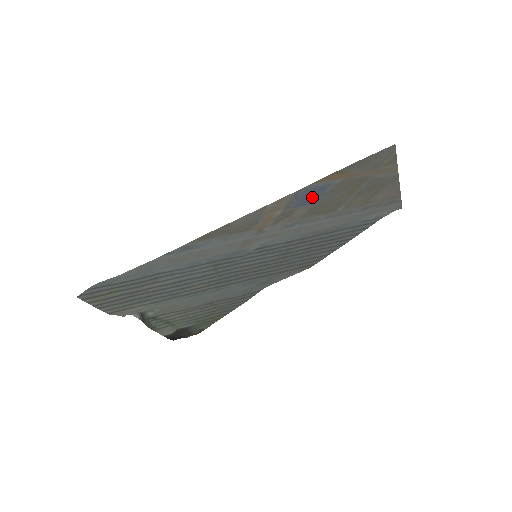
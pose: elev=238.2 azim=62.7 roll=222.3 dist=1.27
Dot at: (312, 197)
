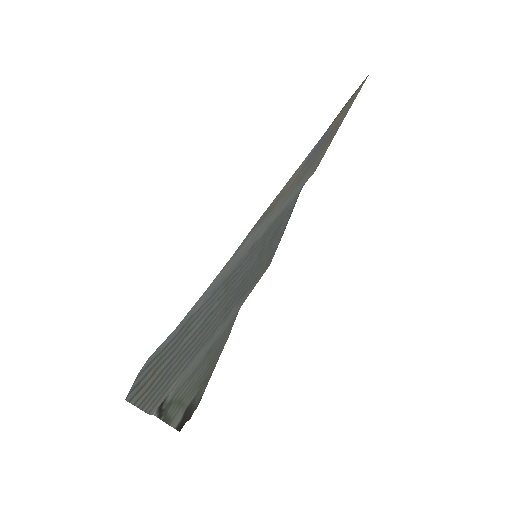
Dot at: (315, 152)
